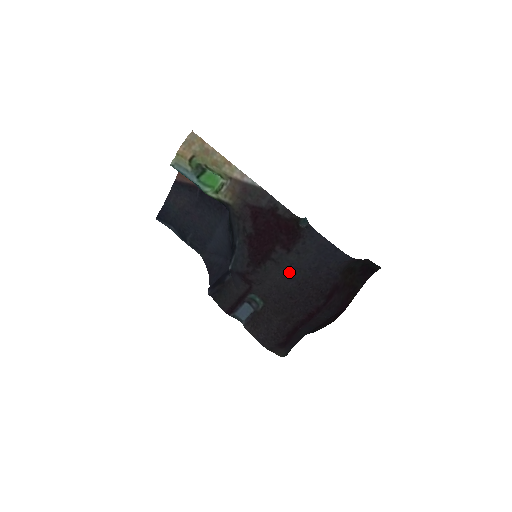
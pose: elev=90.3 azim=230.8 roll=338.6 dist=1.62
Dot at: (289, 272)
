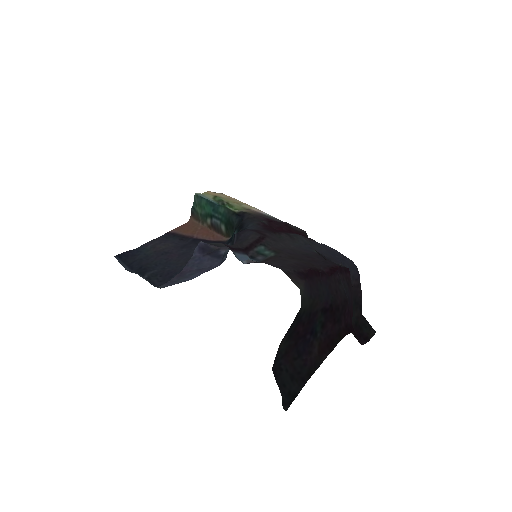
Dot at: (303, 248)
